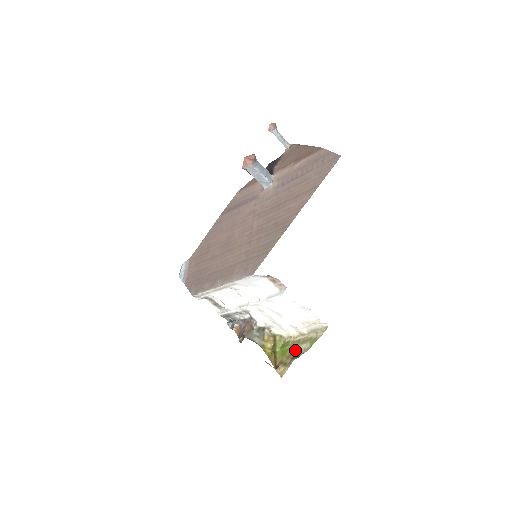
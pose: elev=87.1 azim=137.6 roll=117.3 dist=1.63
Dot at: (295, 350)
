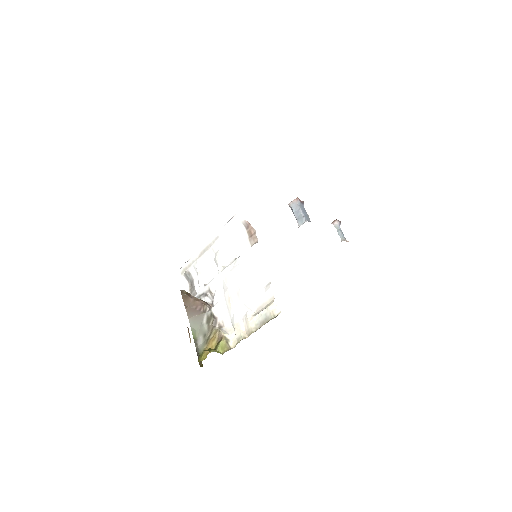
Dot at: occluded
